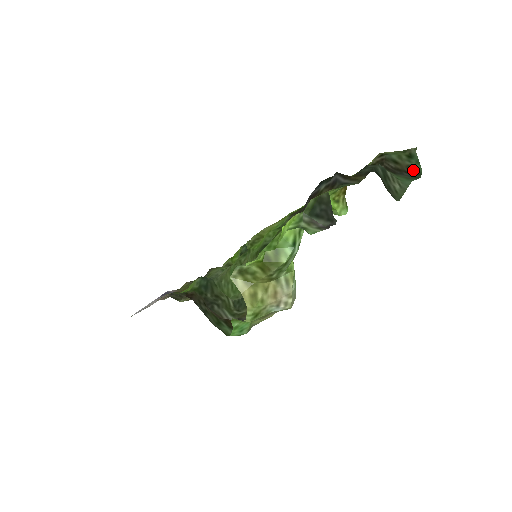
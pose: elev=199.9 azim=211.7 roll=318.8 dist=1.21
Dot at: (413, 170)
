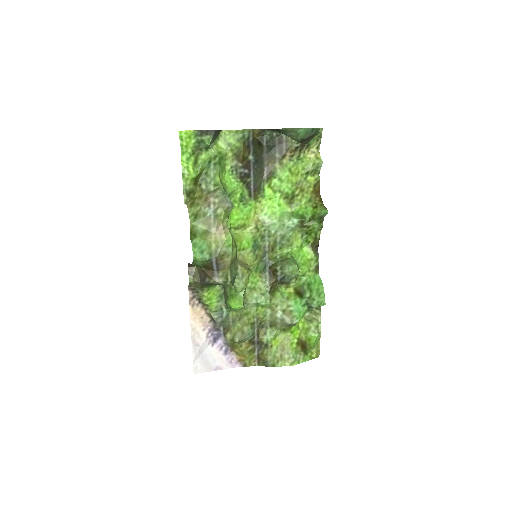
Dot at: (316, 132)
